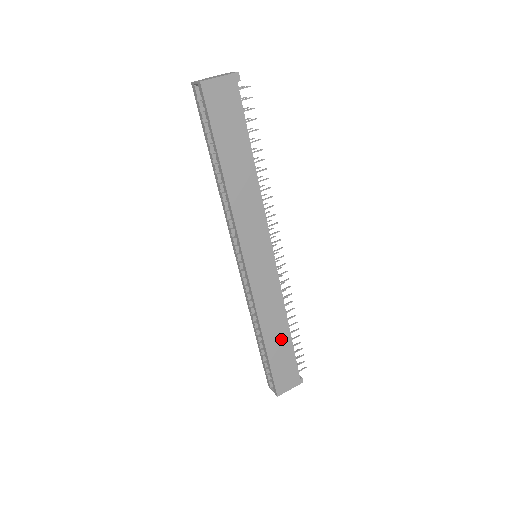
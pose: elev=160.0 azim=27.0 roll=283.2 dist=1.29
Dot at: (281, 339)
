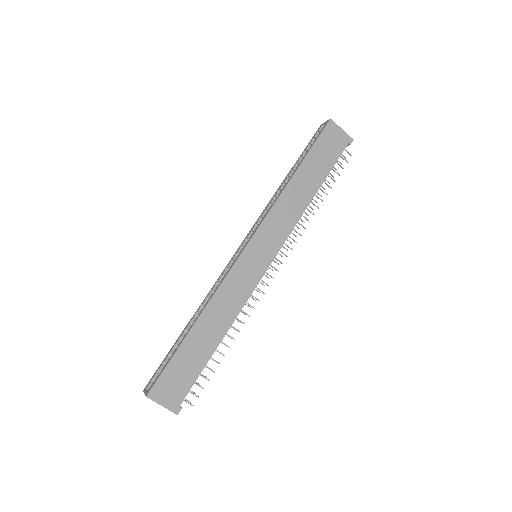
Dot at: (207, 341)
